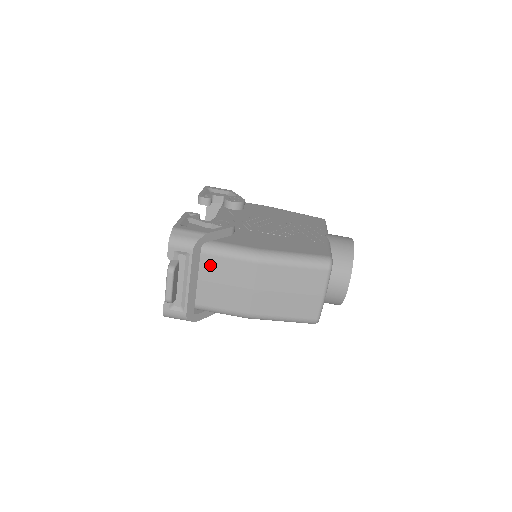
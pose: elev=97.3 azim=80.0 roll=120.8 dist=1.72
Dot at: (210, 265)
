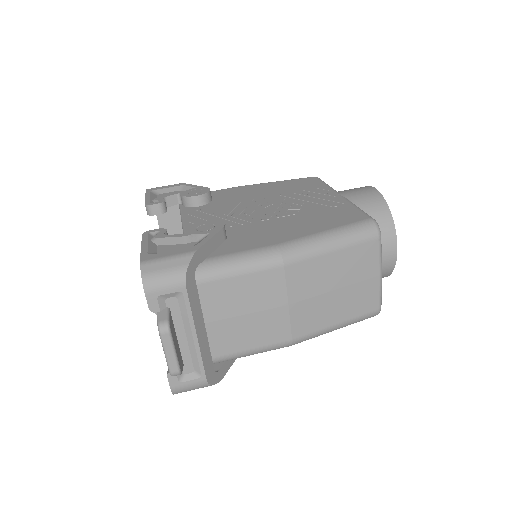
Dot at: (215, 296)
